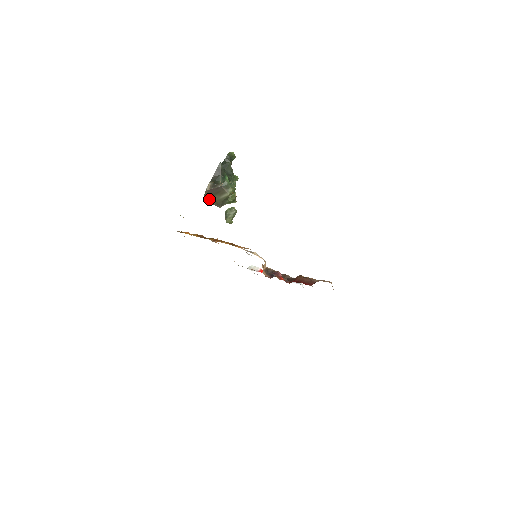
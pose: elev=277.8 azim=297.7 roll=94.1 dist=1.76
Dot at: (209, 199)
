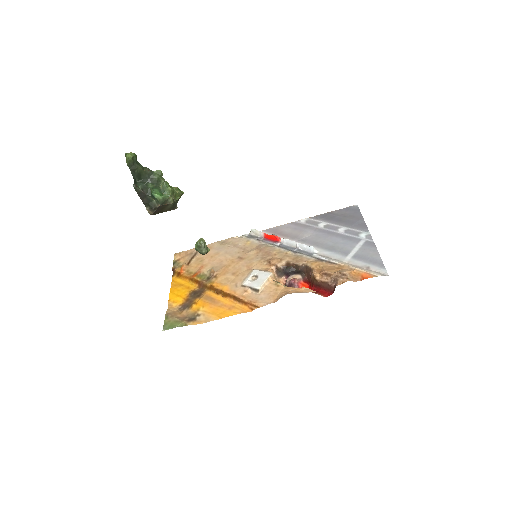
Dot at: occluded
